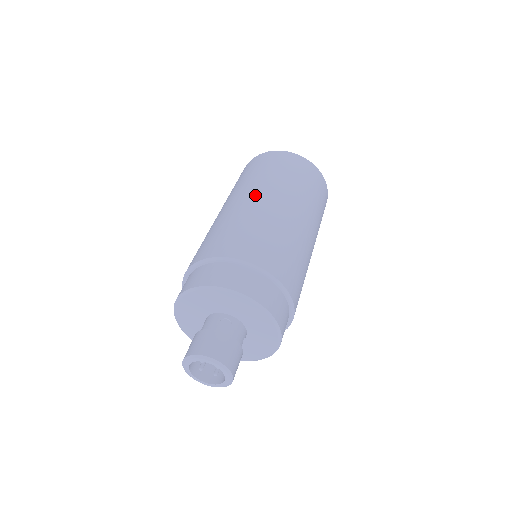
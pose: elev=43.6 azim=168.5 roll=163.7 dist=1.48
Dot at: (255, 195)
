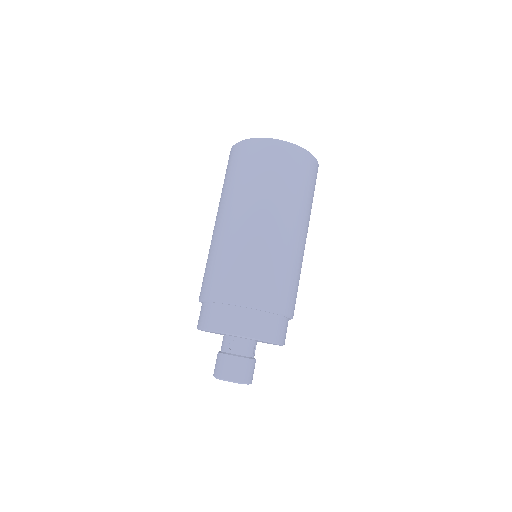
Dot at: (230, 216)
